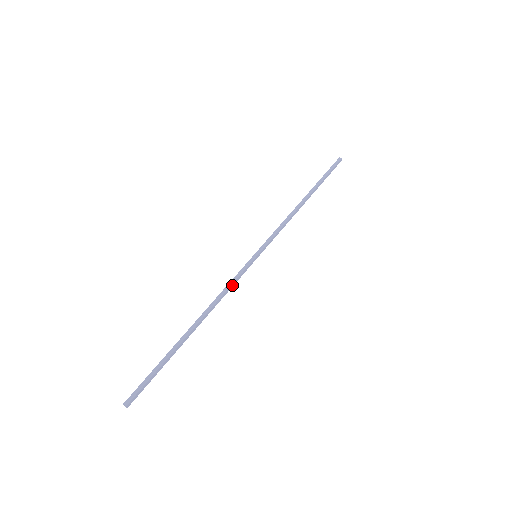
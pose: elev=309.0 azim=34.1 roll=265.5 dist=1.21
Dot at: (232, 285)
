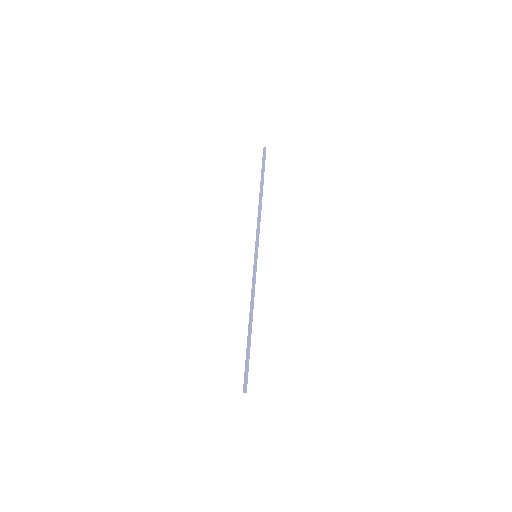
Dot at: (254, 285)
